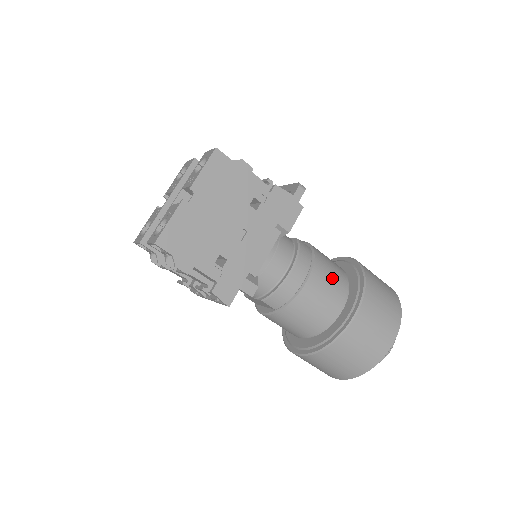
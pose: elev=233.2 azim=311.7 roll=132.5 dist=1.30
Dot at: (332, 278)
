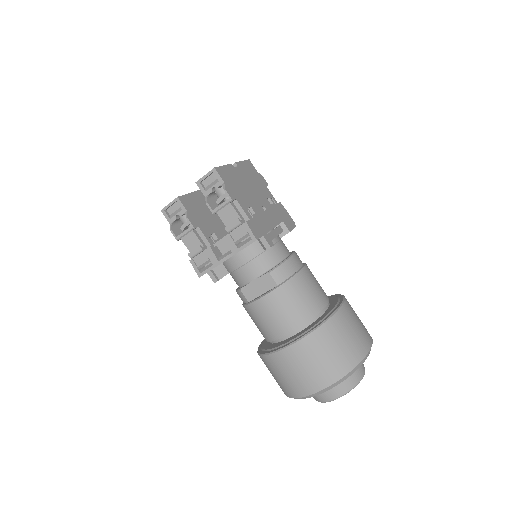
Dot at: occluded
